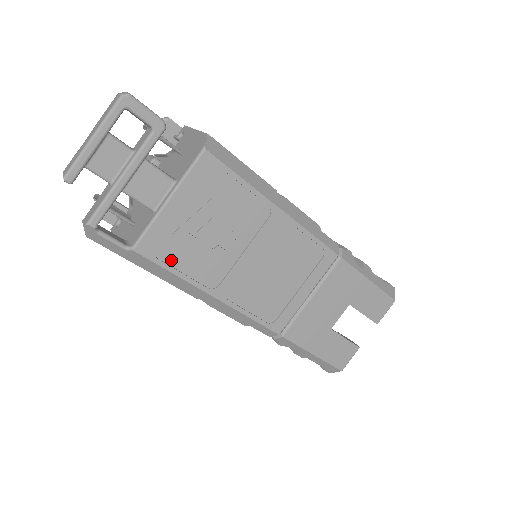
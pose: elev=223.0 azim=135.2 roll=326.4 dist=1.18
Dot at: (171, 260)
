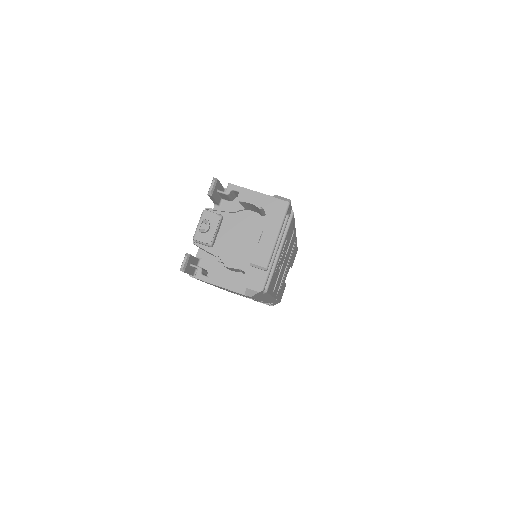
Dot at: (270, 287)
